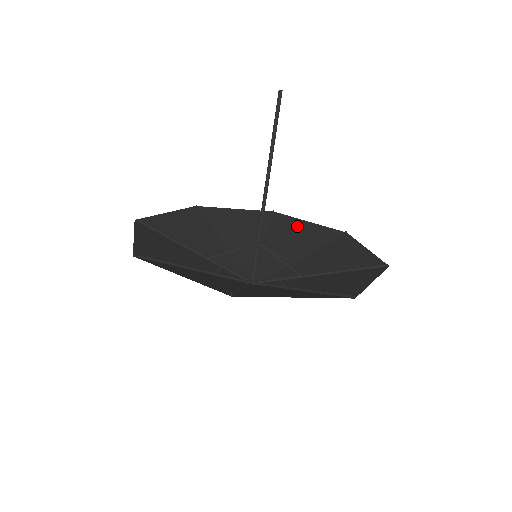
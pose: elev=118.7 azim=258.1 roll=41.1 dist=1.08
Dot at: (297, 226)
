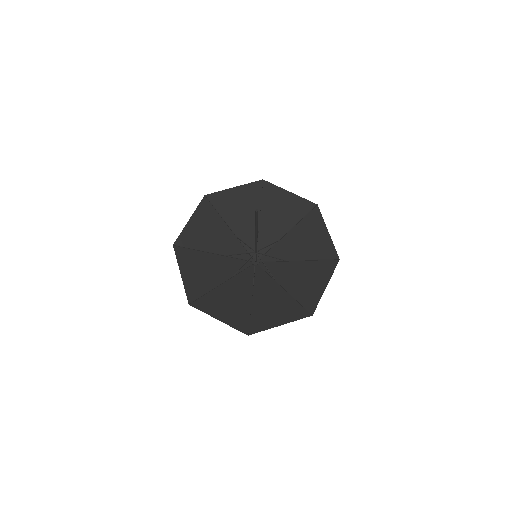
Dot at: (232, 197)
